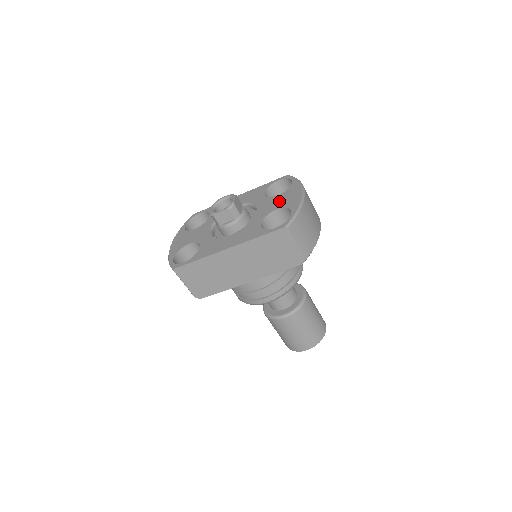
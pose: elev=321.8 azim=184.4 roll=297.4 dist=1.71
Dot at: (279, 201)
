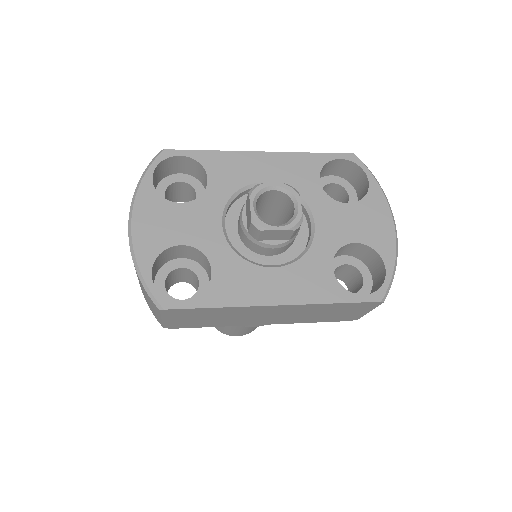
Dot at: (356, 223)
